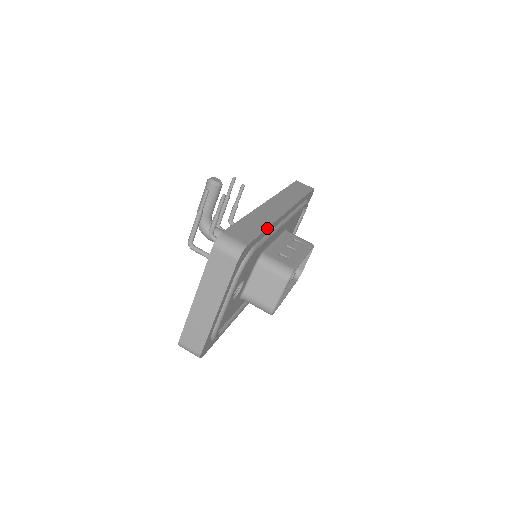
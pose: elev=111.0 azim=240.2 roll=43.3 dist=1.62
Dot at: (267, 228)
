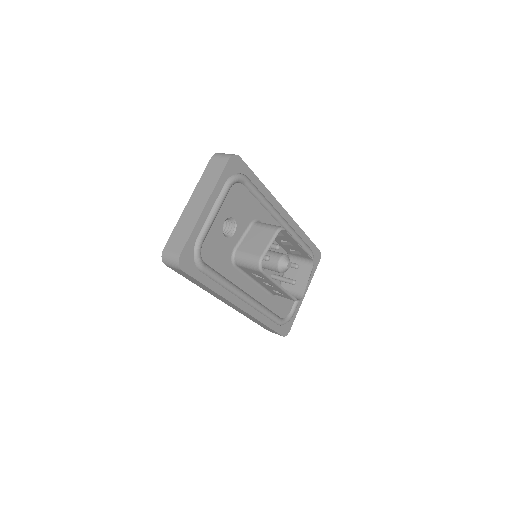
Dot at: (262, 183)
